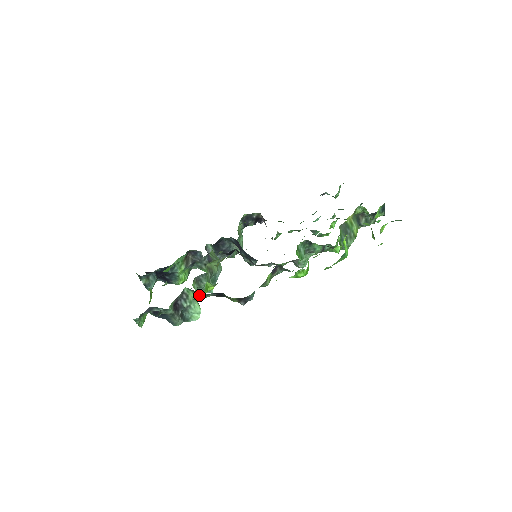
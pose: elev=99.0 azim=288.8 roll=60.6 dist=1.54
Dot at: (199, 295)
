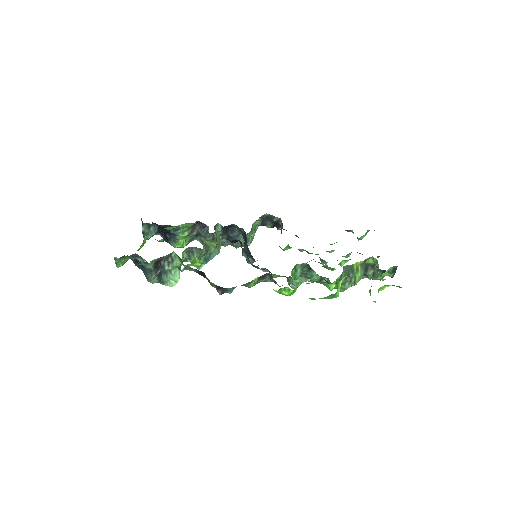
Dot at: (183, 265)
